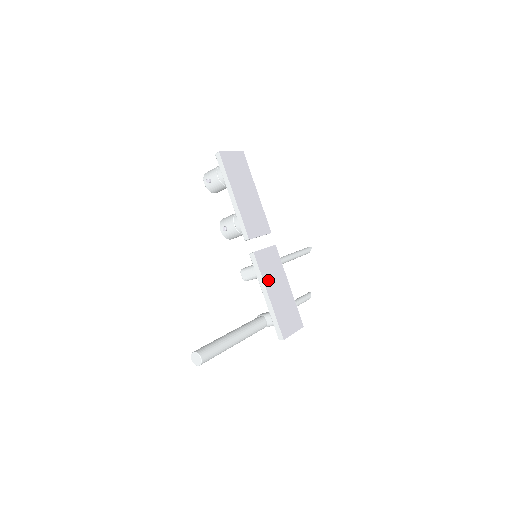
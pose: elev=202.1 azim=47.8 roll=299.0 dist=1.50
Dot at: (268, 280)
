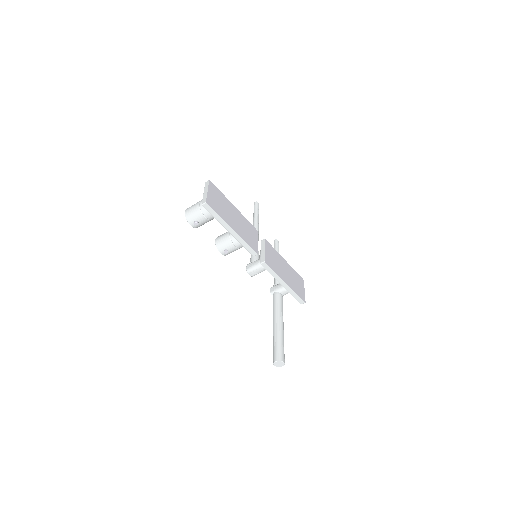
Dot at: (279, 272)
